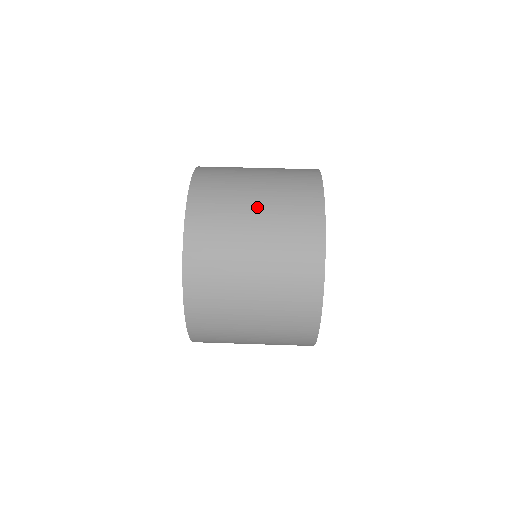
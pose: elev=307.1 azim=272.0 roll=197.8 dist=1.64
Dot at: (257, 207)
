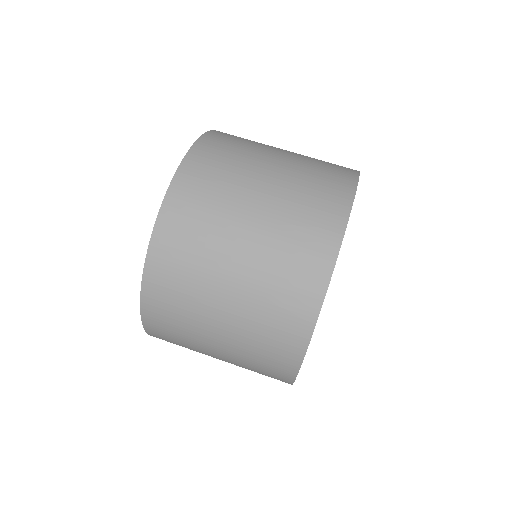
Dot at: (264, 192)
